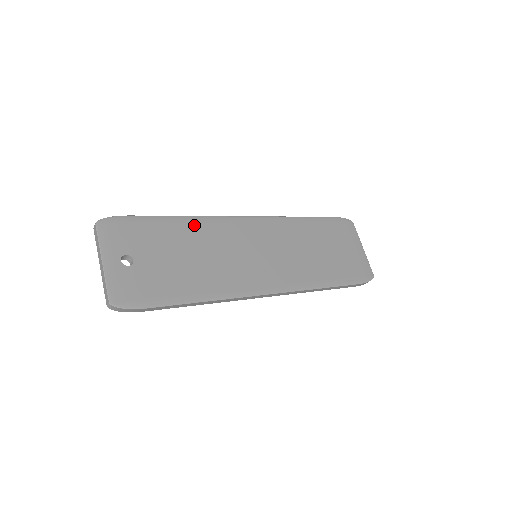
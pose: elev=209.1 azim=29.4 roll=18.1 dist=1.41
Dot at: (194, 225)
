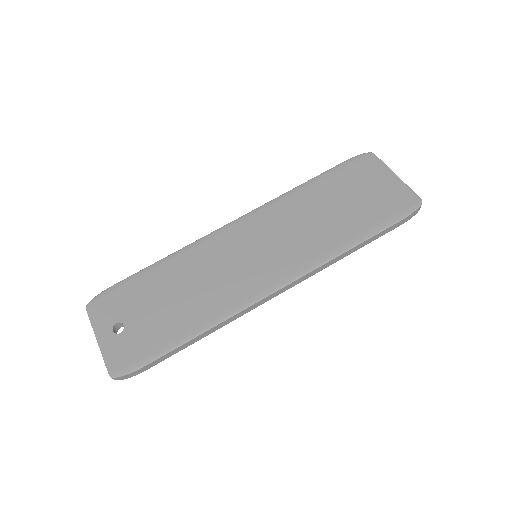
Dot at: (177, 261)
